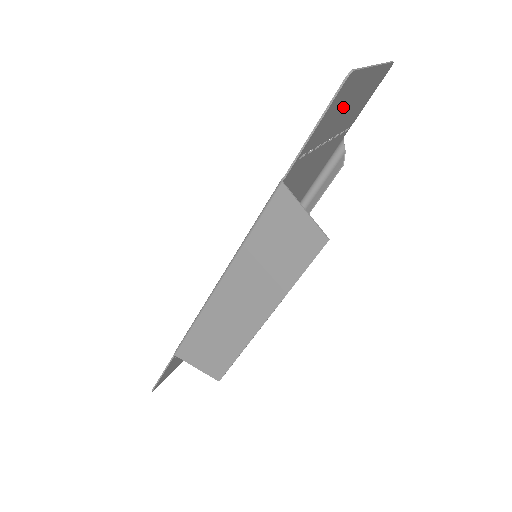
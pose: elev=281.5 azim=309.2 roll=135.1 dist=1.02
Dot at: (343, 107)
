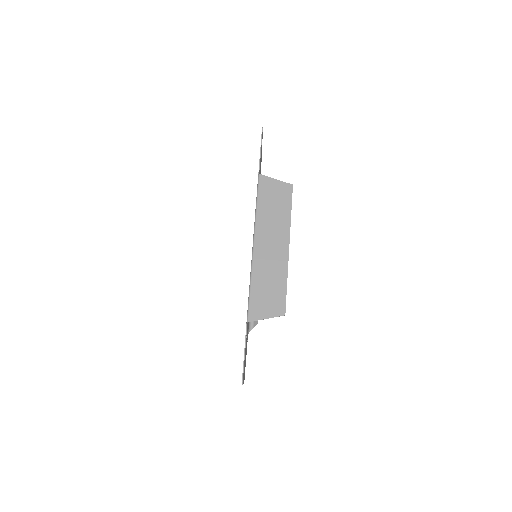
Dot at: occluded
